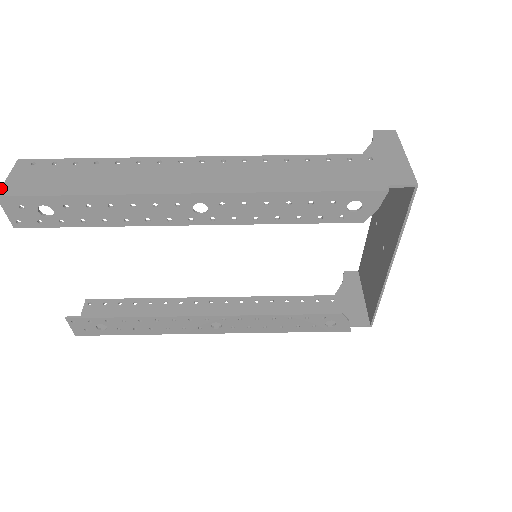
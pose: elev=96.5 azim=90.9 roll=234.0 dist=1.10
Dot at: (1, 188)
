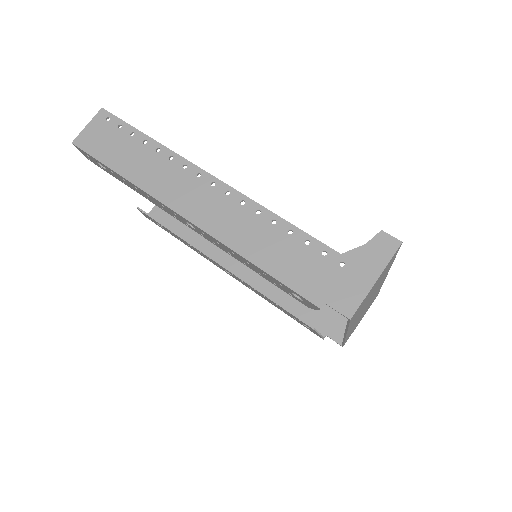
Dot at: (78, 136)
